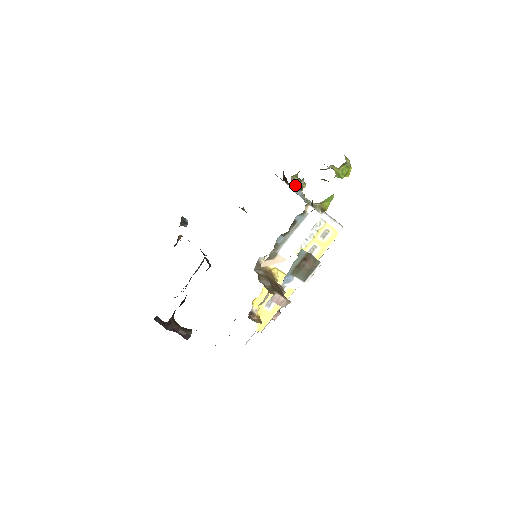
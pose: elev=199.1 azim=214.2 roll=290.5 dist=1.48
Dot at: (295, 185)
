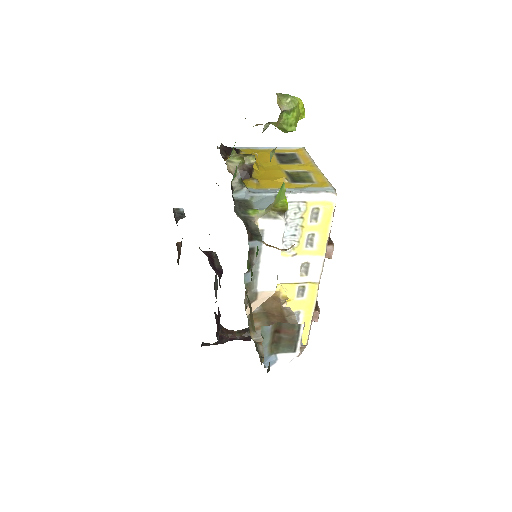
Dot at: occluded
